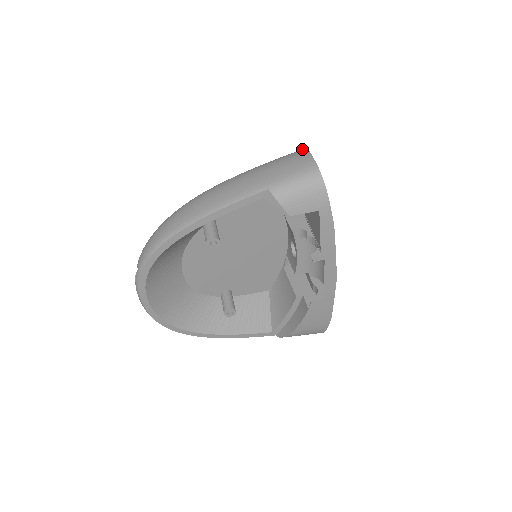
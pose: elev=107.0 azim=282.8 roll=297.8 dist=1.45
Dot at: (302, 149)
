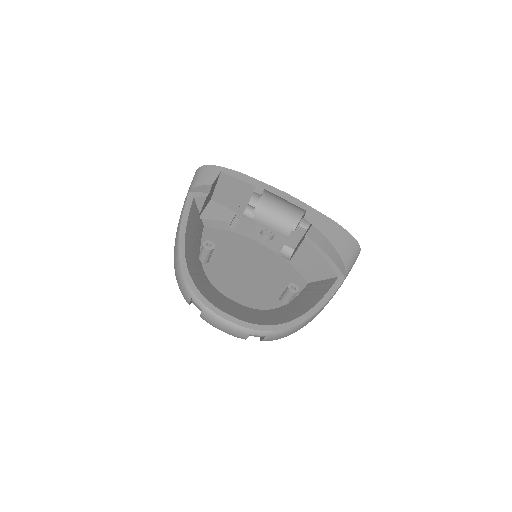
Dot at: occluded
